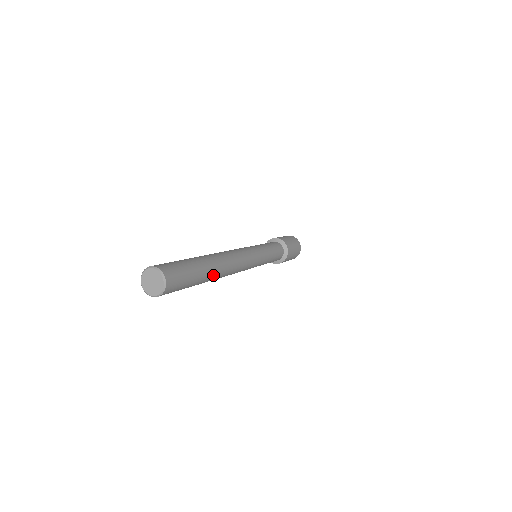
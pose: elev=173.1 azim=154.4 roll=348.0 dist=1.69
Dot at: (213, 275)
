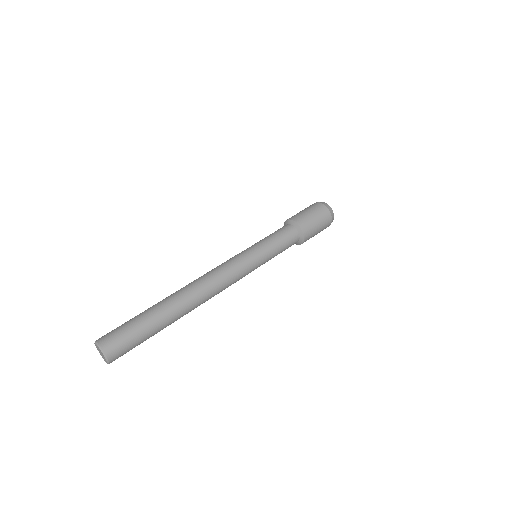
Dot at: occluded
